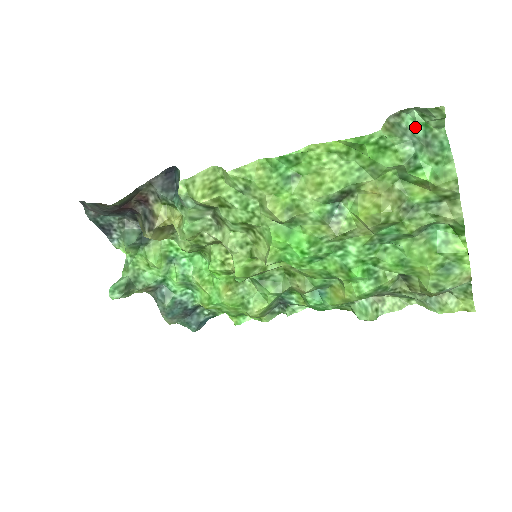
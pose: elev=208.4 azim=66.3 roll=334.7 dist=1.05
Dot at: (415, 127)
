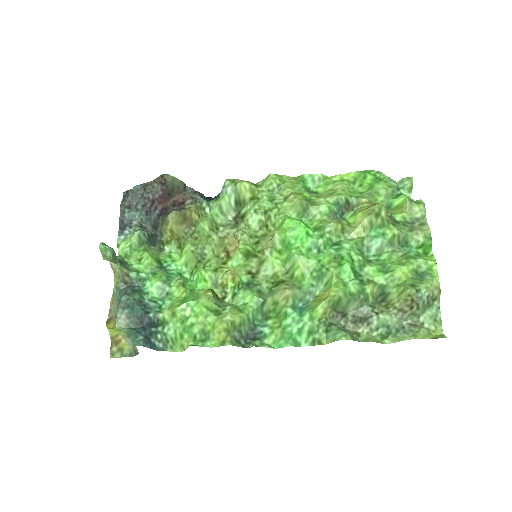
Dot at: occluded
